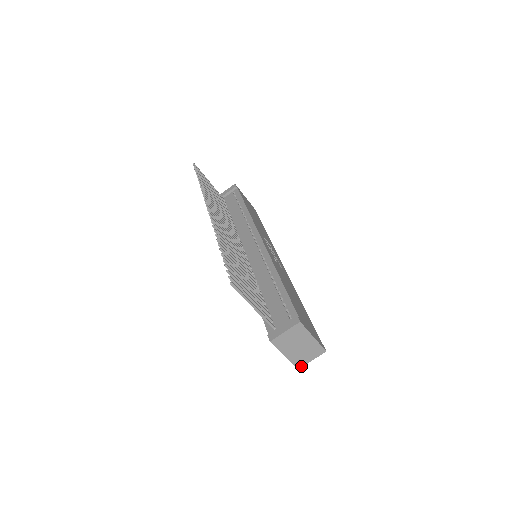
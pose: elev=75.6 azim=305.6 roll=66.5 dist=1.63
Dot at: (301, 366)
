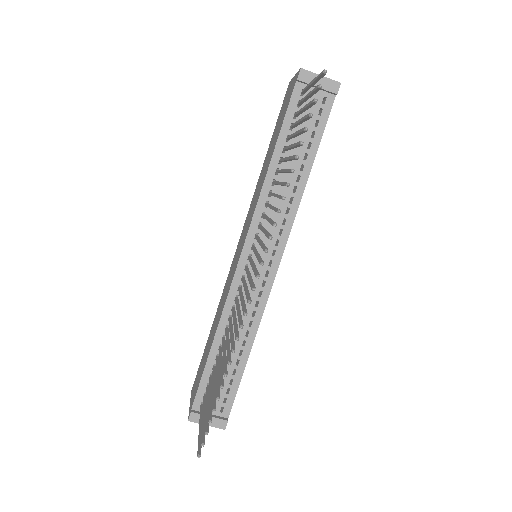
Dot at: occluded
